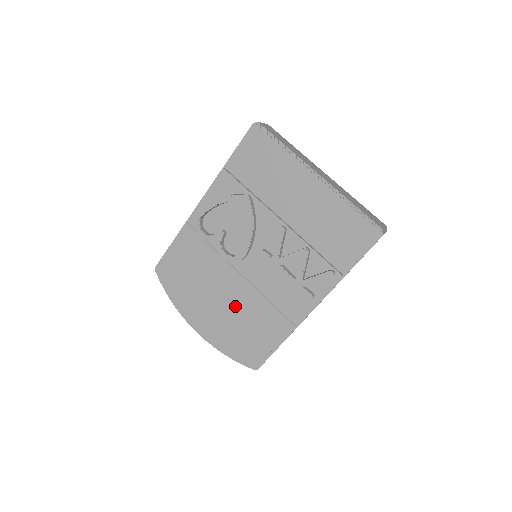
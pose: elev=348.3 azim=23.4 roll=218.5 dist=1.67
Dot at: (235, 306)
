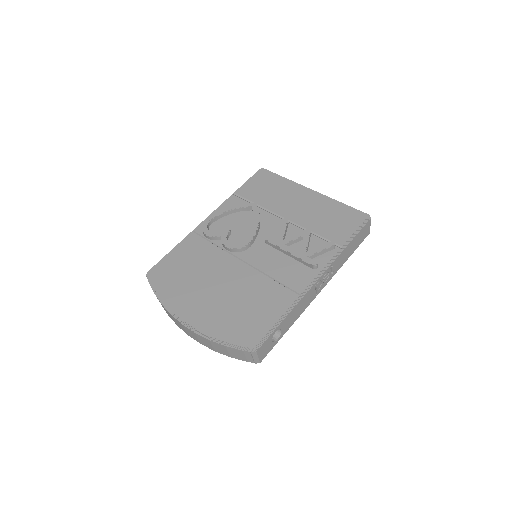
Dot at: (235, 289)
